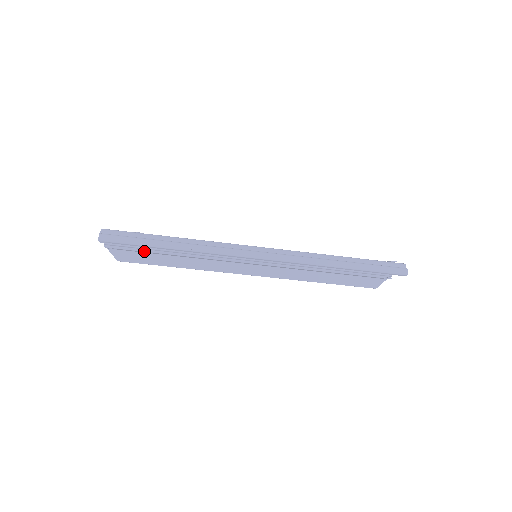
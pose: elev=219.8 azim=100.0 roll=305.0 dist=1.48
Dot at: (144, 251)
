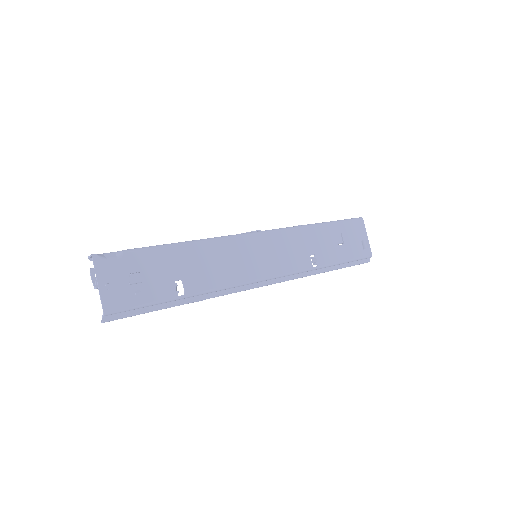
Dot at: occluded
